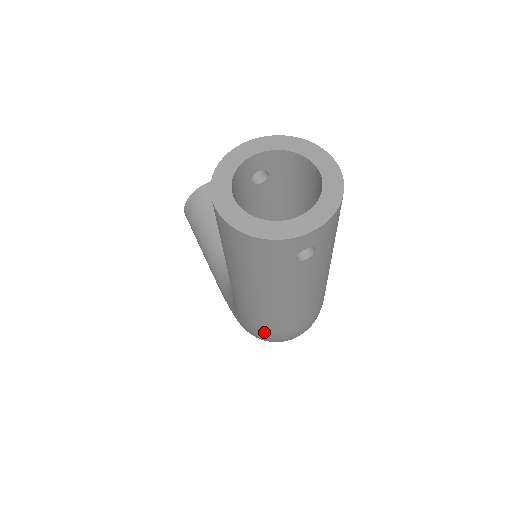
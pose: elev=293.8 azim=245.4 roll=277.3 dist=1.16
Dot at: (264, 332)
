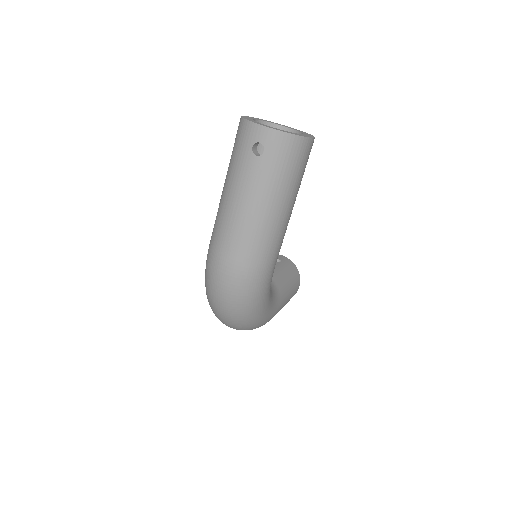
Dot at: (210, 252)
